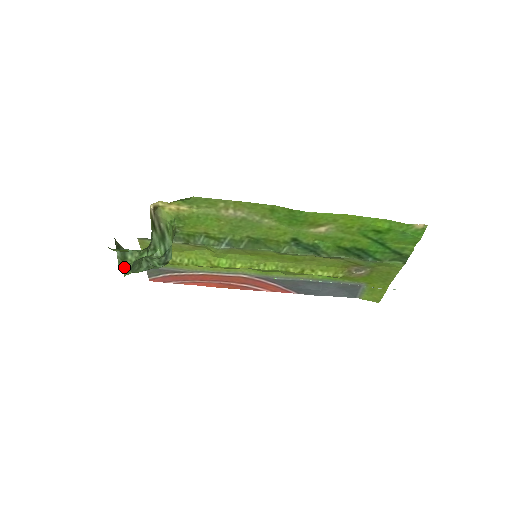
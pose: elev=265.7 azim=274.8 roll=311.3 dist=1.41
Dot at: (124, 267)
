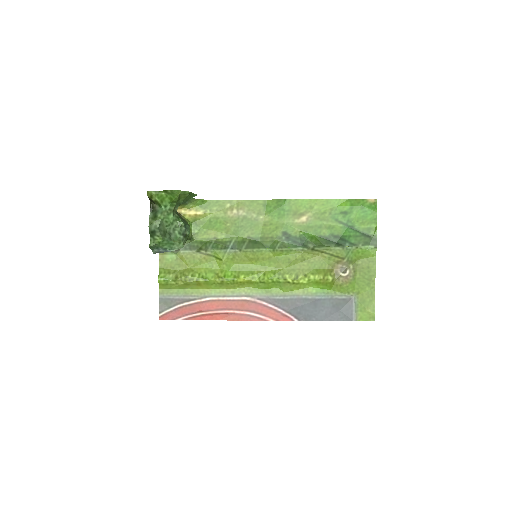
Dot at: (153, 227)
